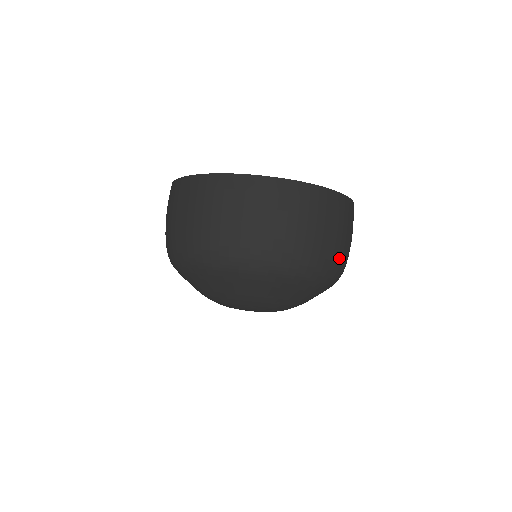
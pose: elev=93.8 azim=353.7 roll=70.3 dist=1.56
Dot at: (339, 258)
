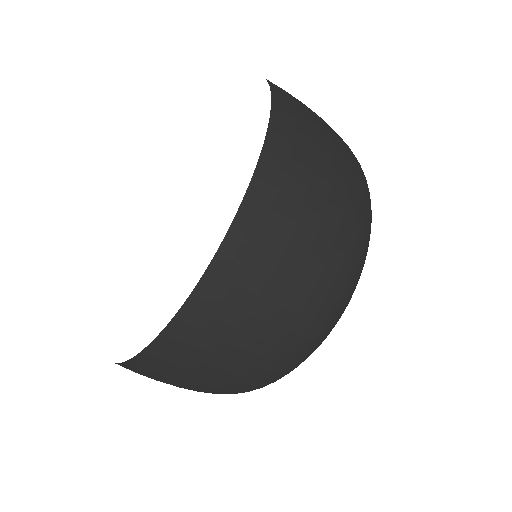
Dot at: (280, 353)
